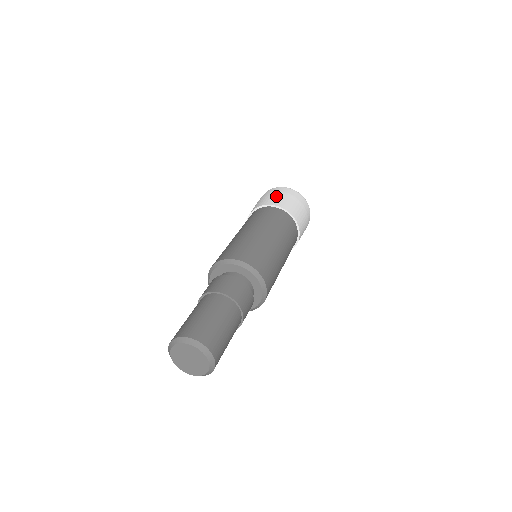
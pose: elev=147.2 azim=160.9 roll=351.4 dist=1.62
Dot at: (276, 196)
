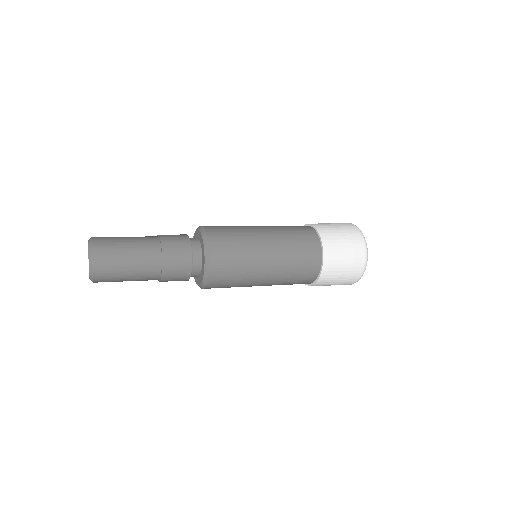
Dot at: occluded
